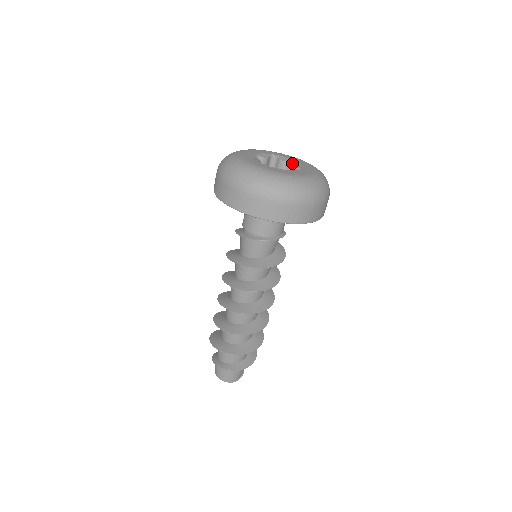
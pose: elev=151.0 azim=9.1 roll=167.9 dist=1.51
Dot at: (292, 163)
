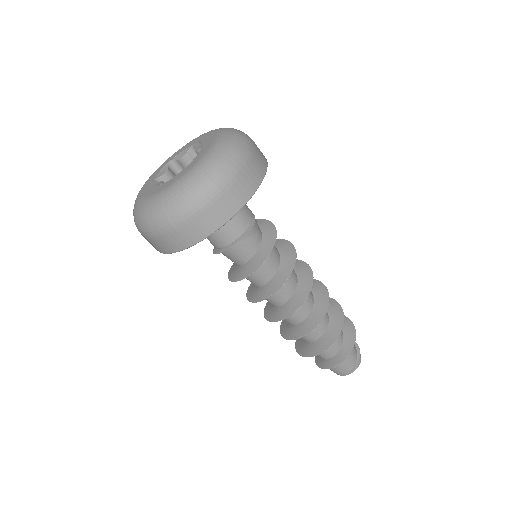
Dot at: occluded
